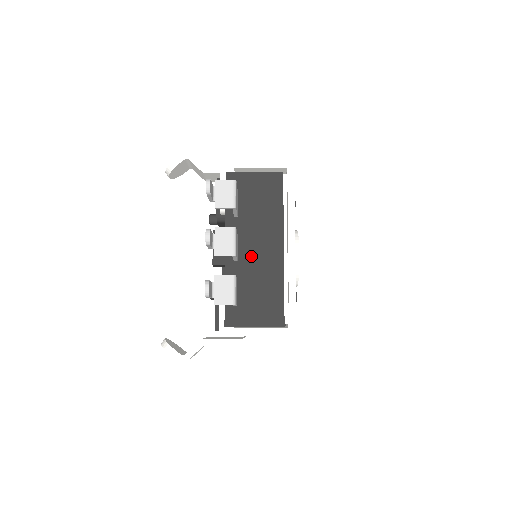
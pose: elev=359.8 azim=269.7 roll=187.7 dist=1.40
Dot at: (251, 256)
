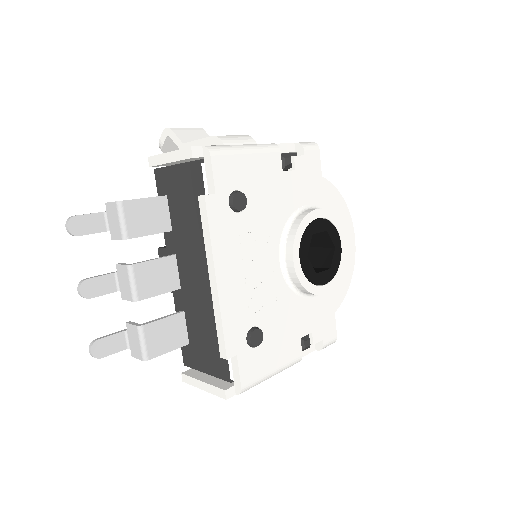
Dot at: (190, 284)
